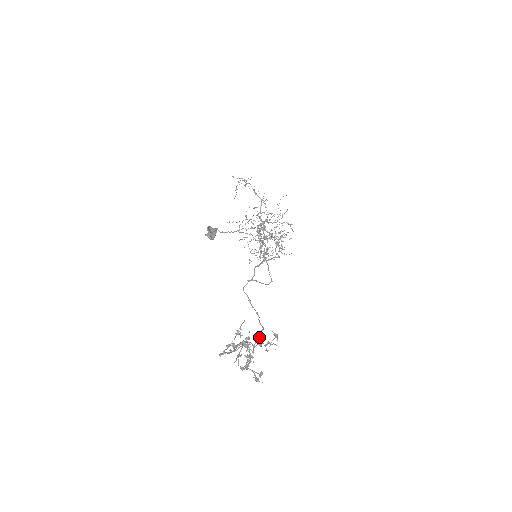
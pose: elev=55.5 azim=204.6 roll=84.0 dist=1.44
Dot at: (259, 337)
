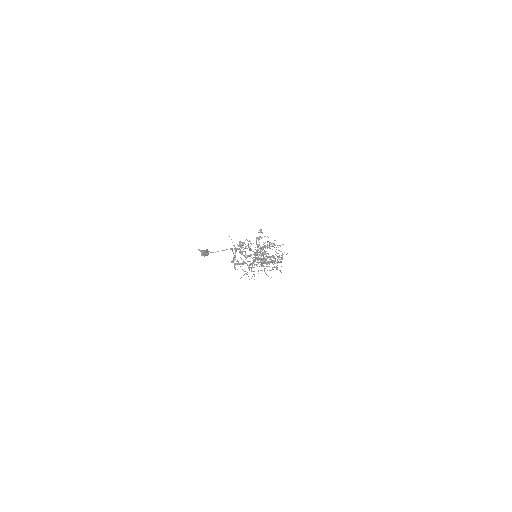
Dot at: occluded
